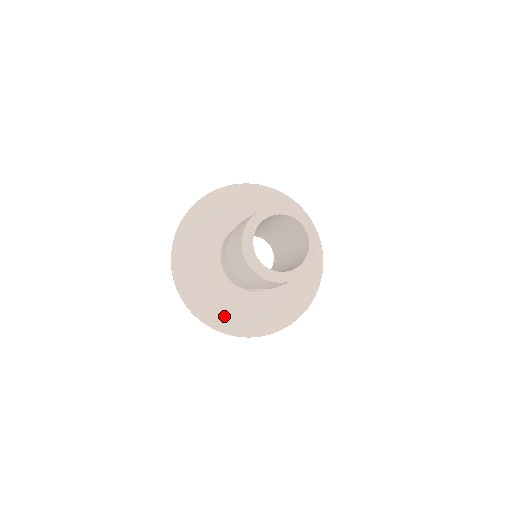
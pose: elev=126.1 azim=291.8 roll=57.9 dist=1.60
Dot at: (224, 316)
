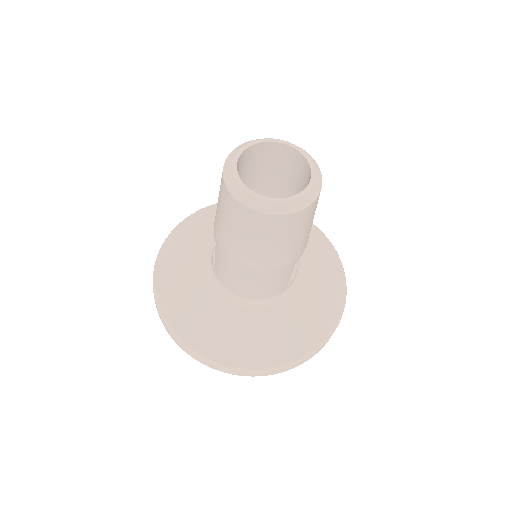
Dot at: (299, 336)
